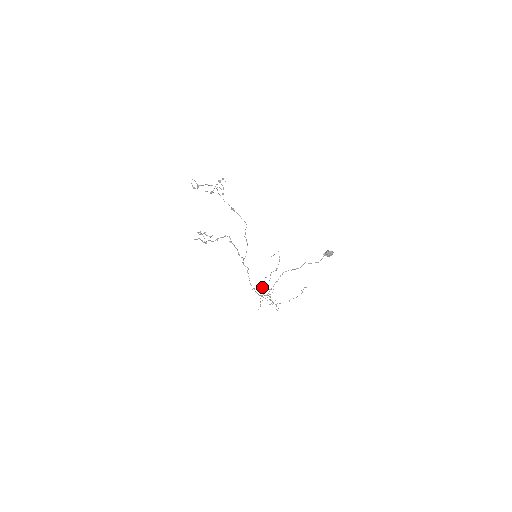
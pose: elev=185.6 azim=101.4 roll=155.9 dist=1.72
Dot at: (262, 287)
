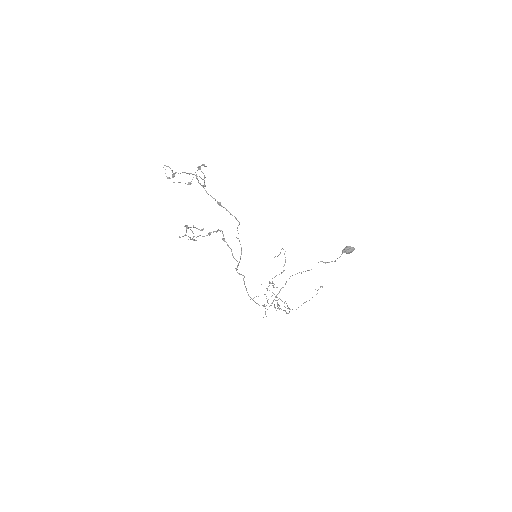
Dot at: (265, 294)
